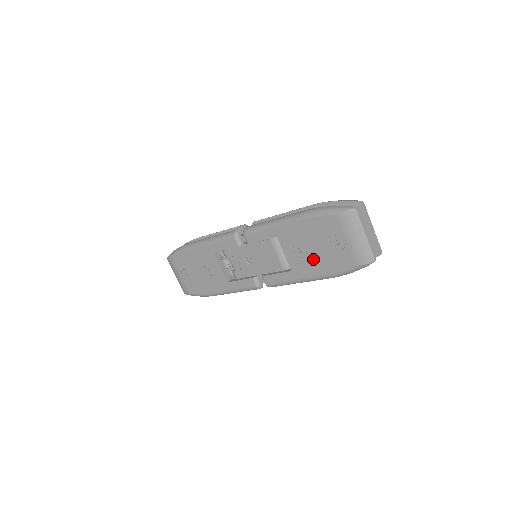
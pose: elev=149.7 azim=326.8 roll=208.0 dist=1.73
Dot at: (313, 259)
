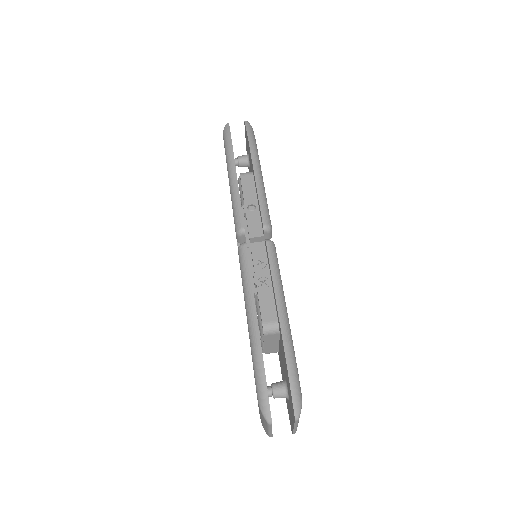
Dot at: occluded
